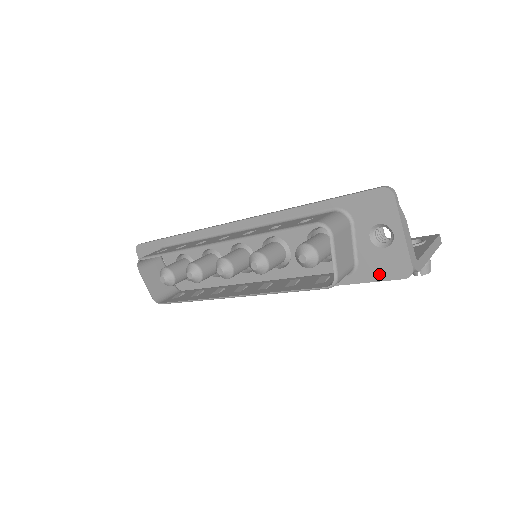
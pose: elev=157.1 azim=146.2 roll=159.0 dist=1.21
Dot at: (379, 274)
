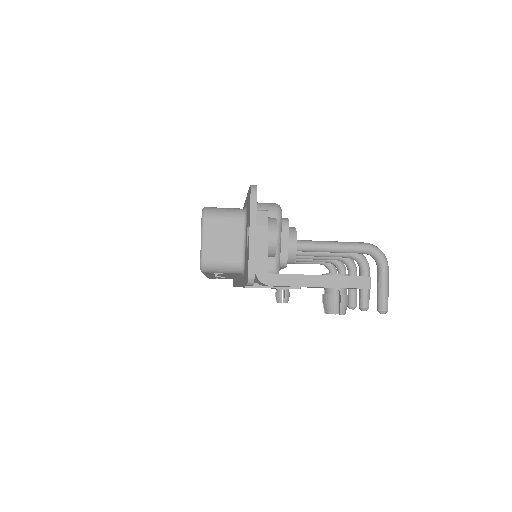
Dot at: occluded
